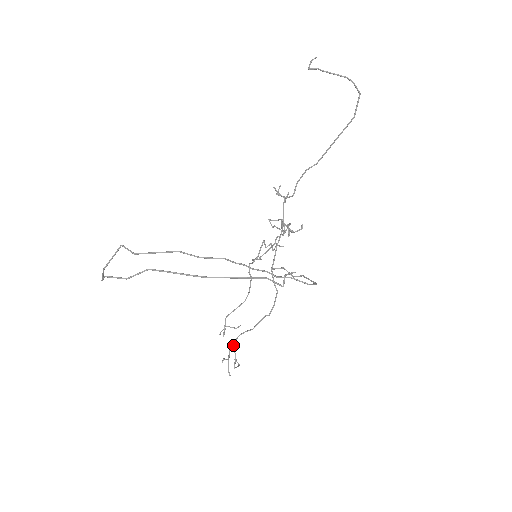
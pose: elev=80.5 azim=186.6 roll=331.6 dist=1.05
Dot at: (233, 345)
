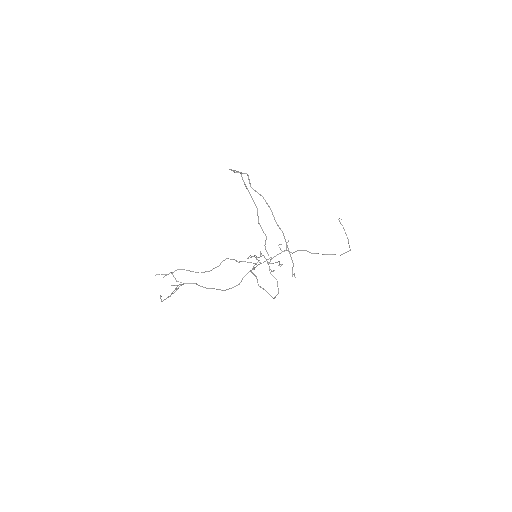
Dot at: occluded
